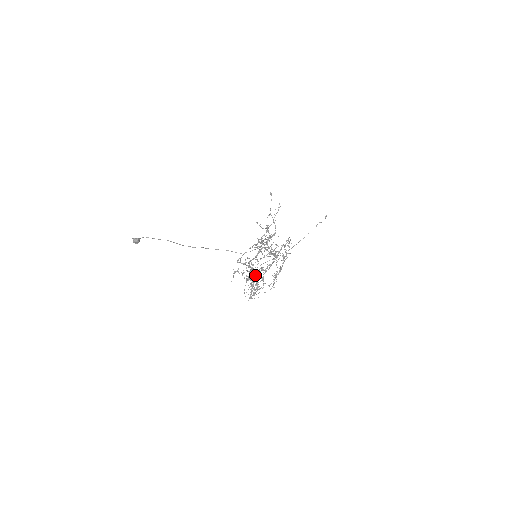
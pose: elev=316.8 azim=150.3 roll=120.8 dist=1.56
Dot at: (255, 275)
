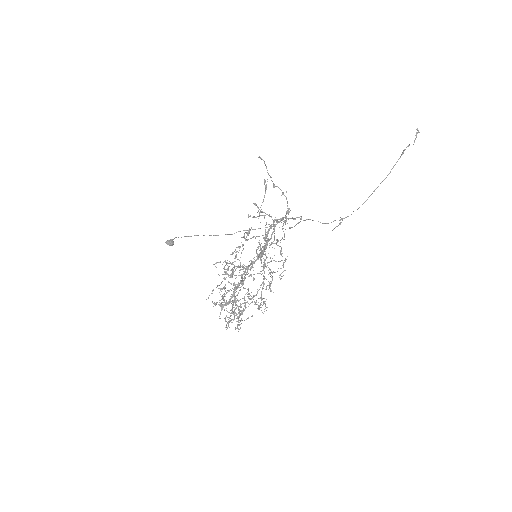
Dot at: (223, 302)
